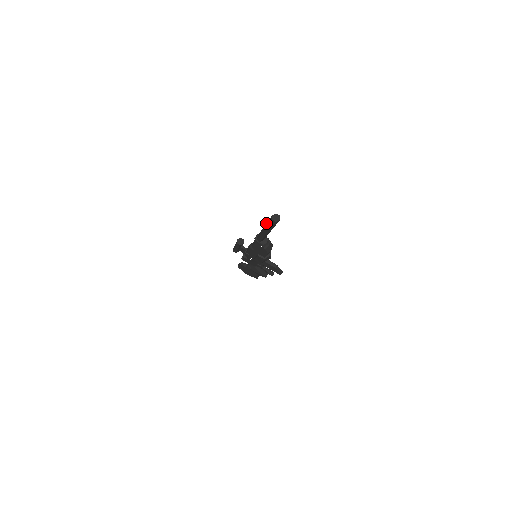
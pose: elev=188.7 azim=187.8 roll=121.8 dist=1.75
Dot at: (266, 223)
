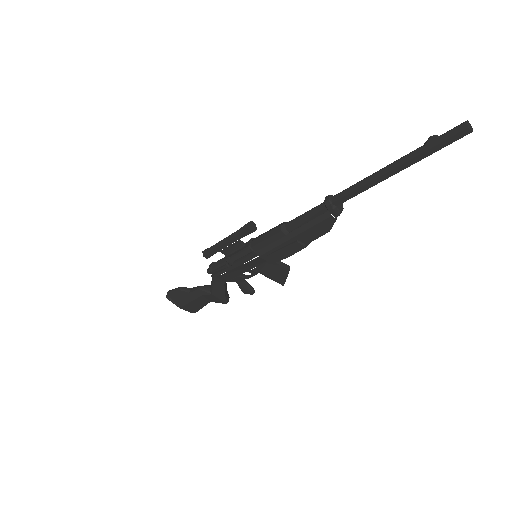
Dot at: occluded
